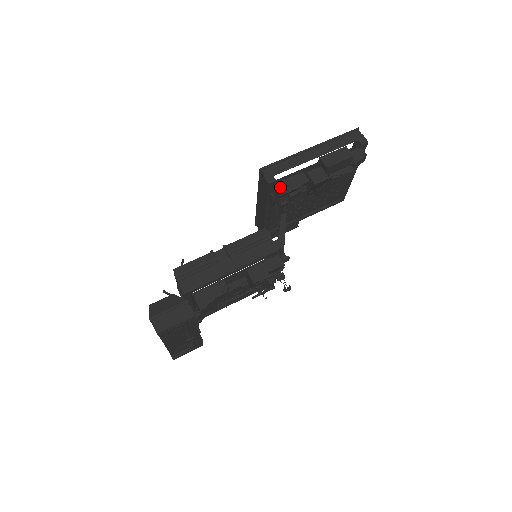
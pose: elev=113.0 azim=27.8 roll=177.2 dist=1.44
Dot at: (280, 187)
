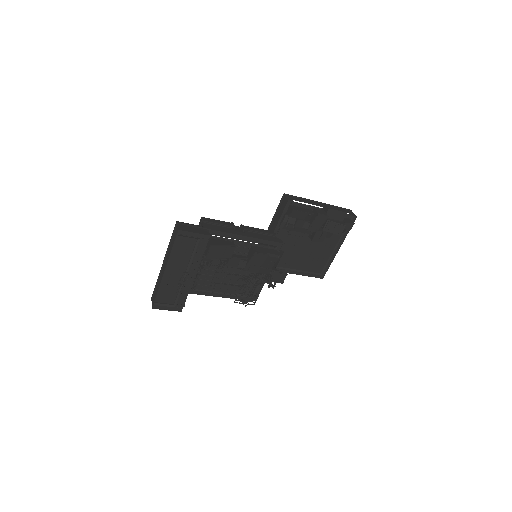
Dot at: (294, 207)
